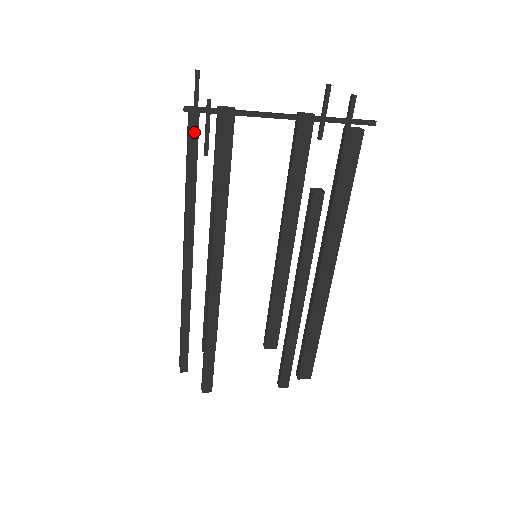
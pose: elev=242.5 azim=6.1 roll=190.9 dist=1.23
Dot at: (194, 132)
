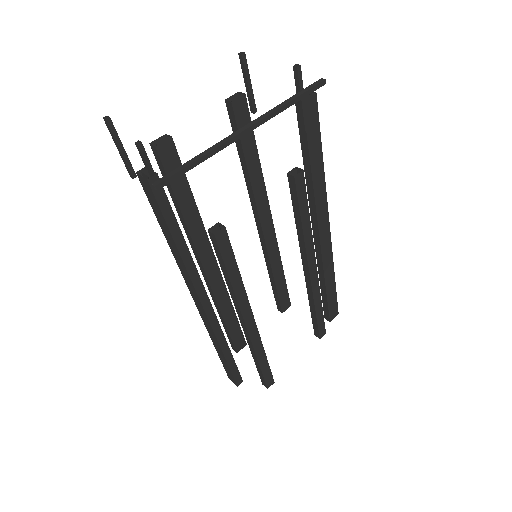
Dot at: (160, 195)
